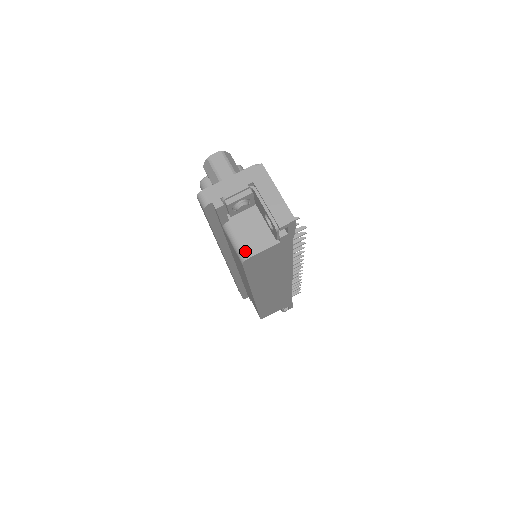
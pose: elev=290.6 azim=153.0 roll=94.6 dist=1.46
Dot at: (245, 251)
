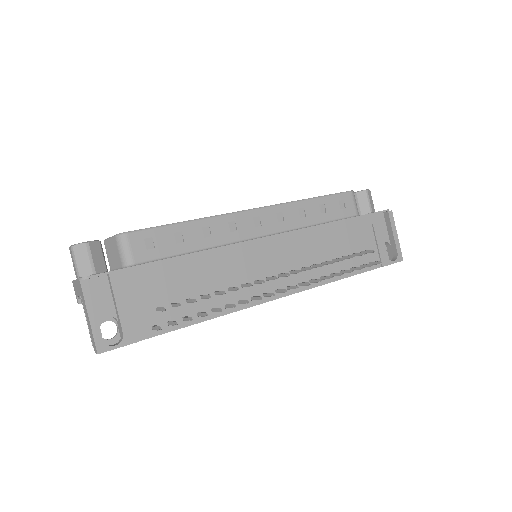
Dot at: occluded
